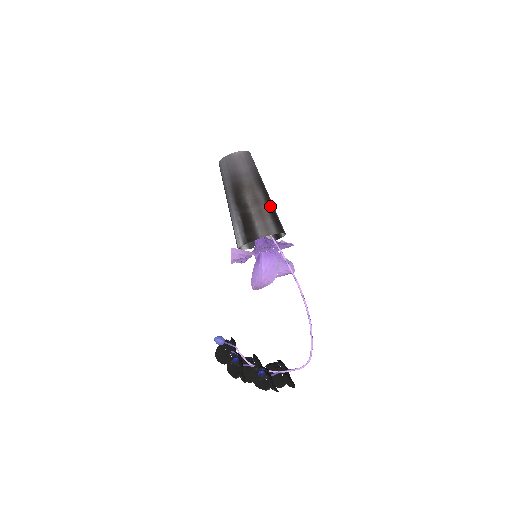
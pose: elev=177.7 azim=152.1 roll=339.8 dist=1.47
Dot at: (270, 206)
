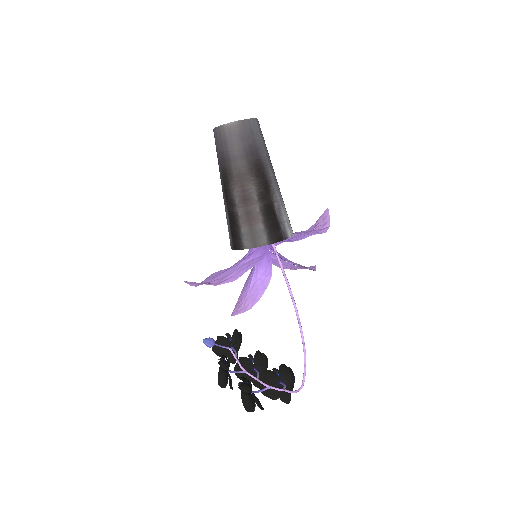
Dot at: (266, 203)
